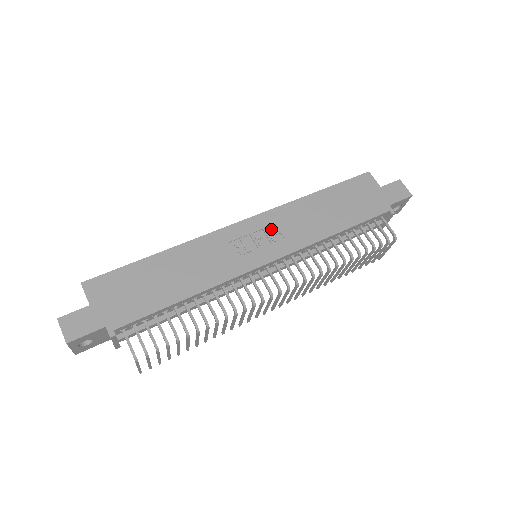
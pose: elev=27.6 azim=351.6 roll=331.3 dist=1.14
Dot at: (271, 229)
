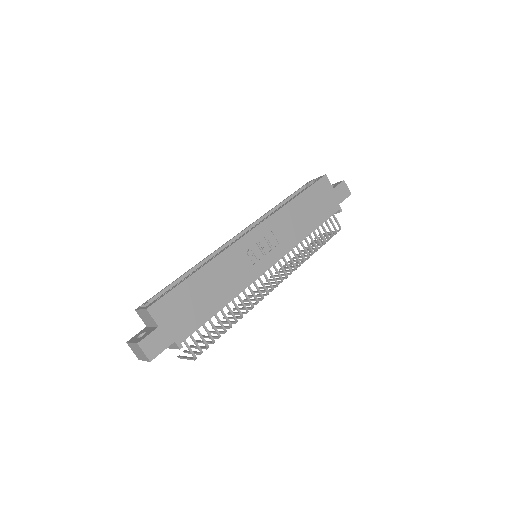
Dot at: (270, 236)
